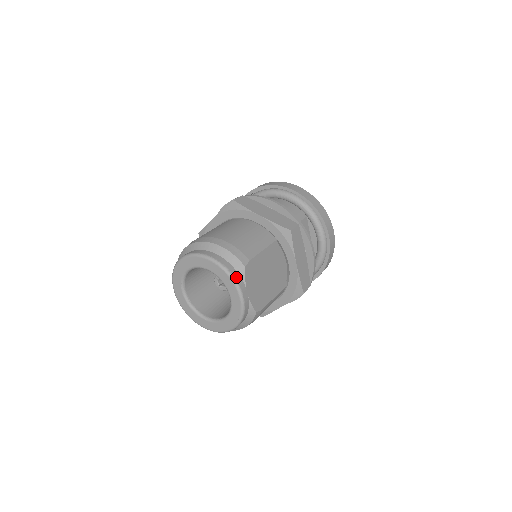
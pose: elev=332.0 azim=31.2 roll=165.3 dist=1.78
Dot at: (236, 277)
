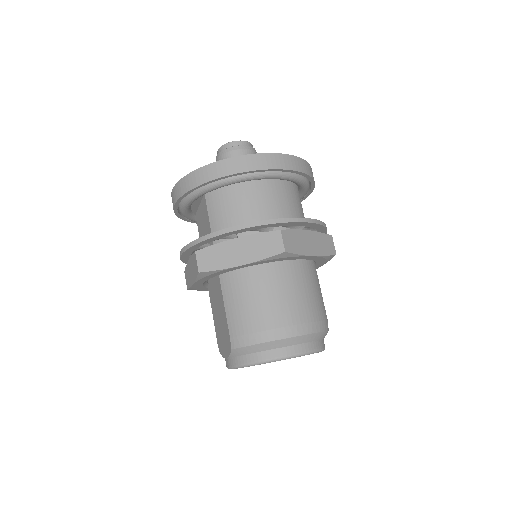
Dot at: occluded
